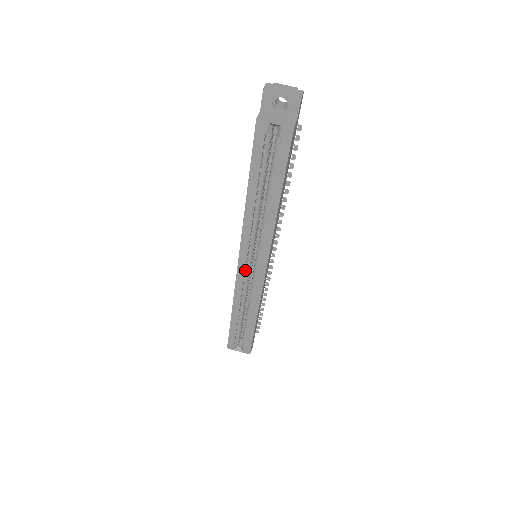
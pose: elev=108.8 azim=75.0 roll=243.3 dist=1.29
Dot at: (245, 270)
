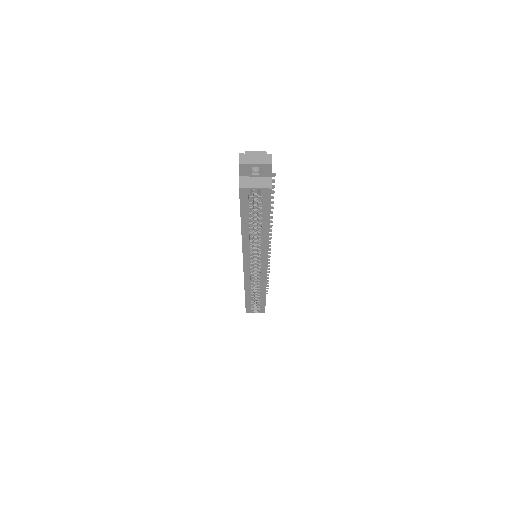
Dot at: (250, 269)
